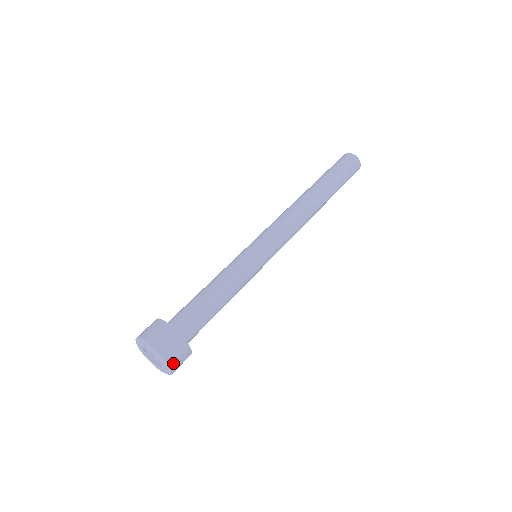
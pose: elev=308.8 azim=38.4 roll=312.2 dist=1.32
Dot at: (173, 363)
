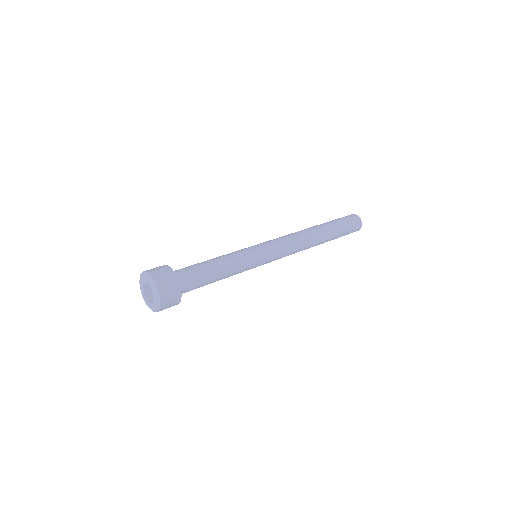
Dot at: (163, 291)
